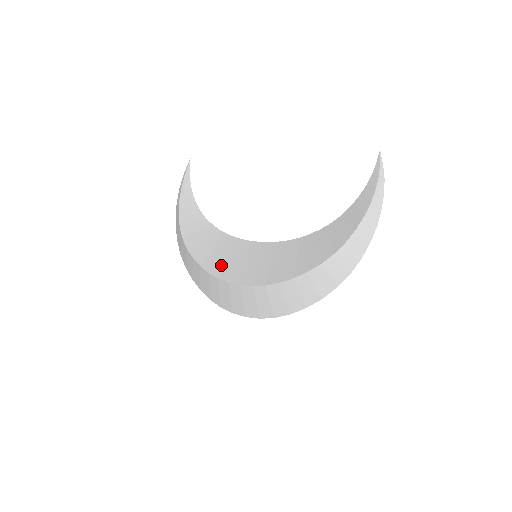
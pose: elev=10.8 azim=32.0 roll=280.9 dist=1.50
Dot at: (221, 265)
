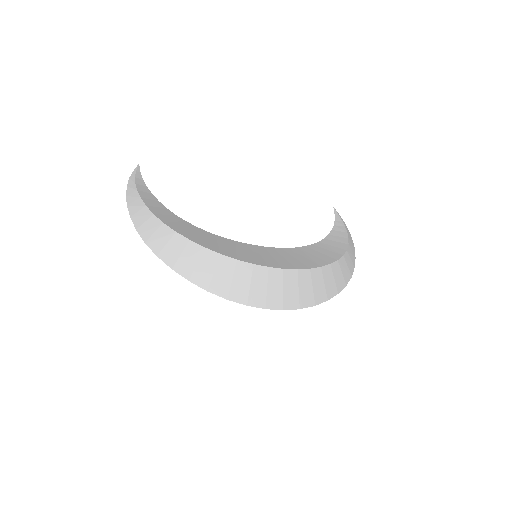
Dot at: (230, 251)
